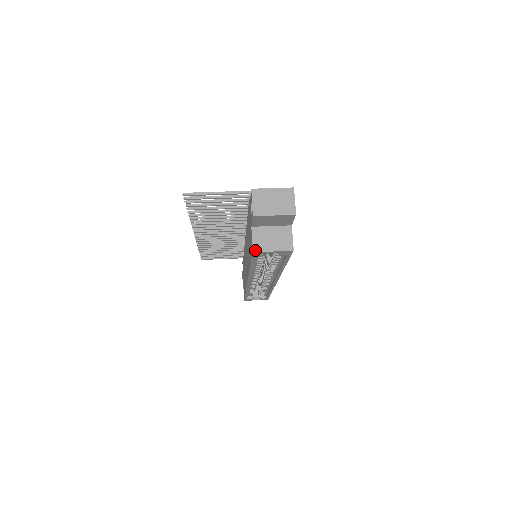
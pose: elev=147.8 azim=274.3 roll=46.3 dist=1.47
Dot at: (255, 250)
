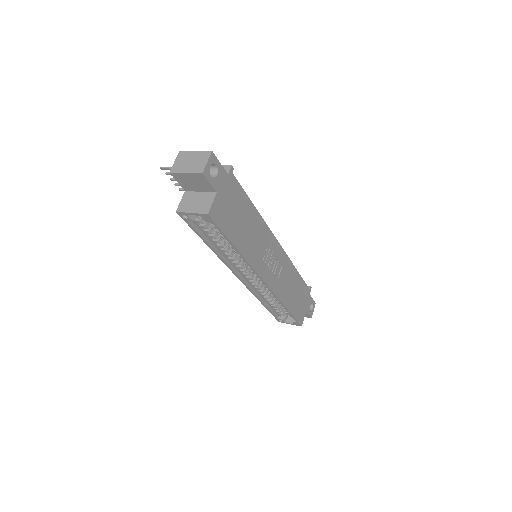
Dot at: (178, 210)
